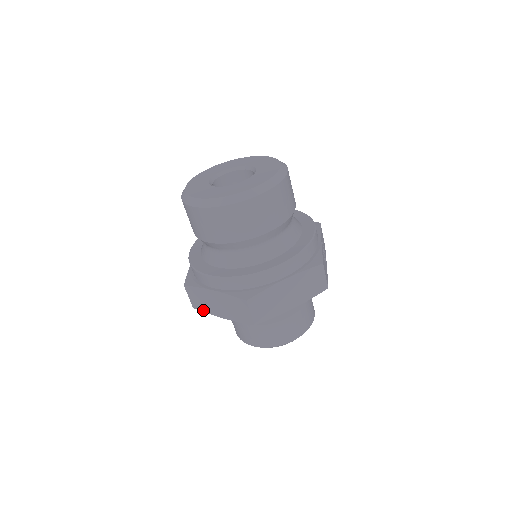
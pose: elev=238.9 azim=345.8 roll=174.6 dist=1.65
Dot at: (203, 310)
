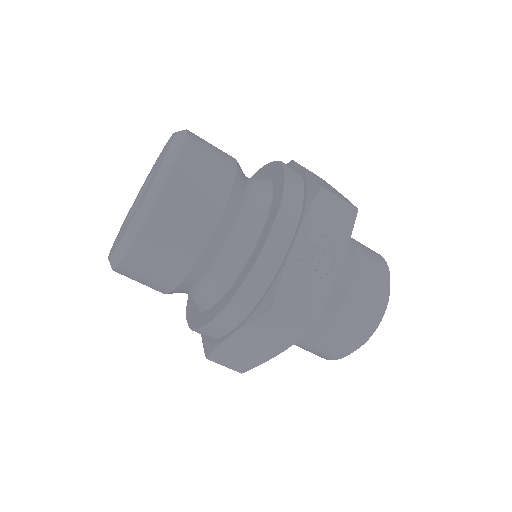
Dot at: occluded
